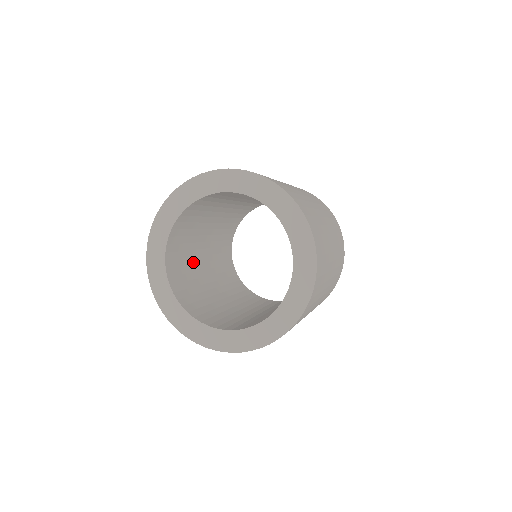
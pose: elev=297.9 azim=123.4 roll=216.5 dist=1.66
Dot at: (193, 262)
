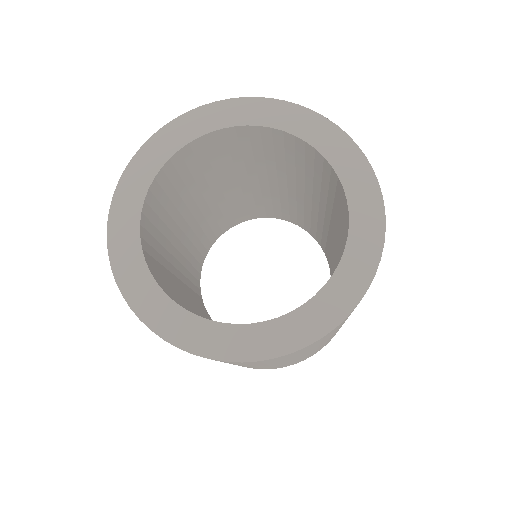
Dot at: (175, 288)
